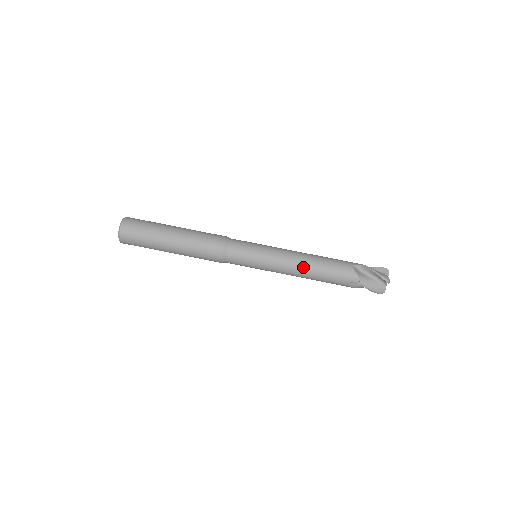
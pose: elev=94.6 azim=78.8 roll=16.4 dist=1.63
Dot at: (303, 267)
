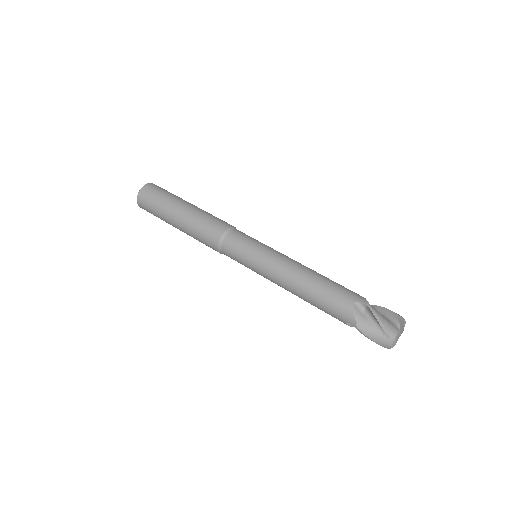
Dot at: (294, 286)
